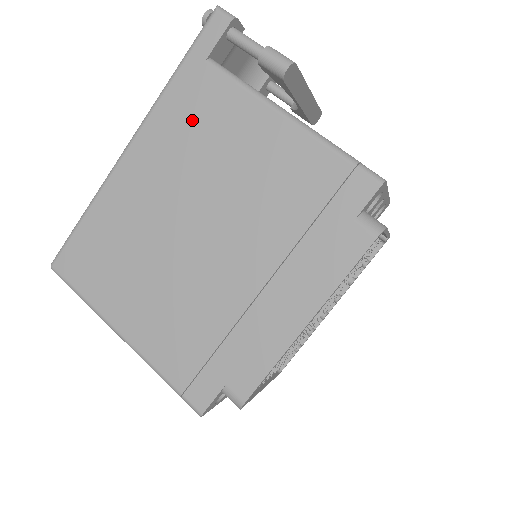
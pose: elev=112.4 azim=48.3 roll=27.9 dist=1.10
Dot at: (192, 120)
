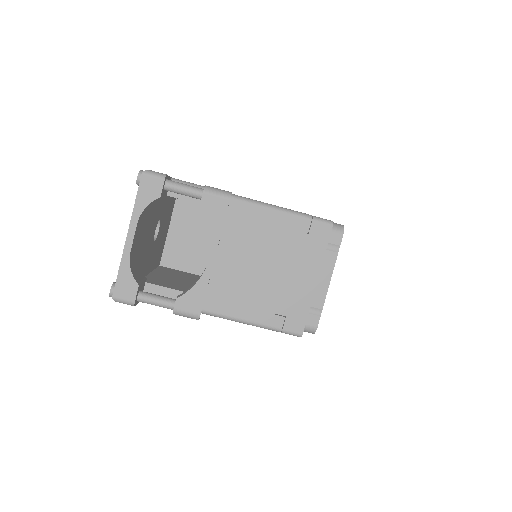
Dot at: occluded
